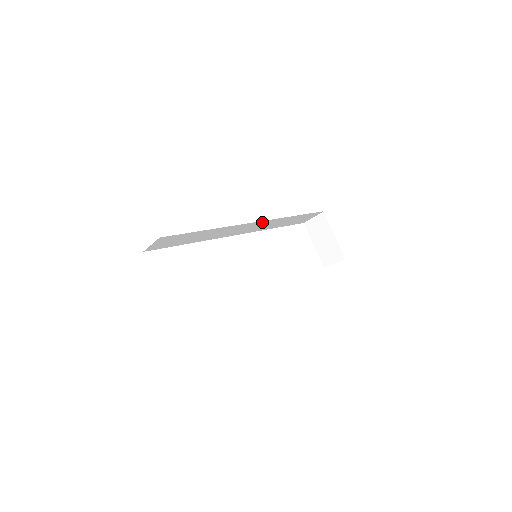
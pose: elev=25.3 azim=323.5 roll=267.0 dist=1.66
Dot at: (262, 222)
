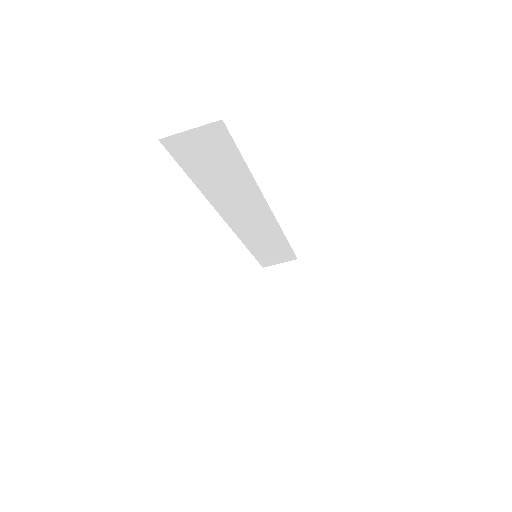
Dot at: (269, 220)
